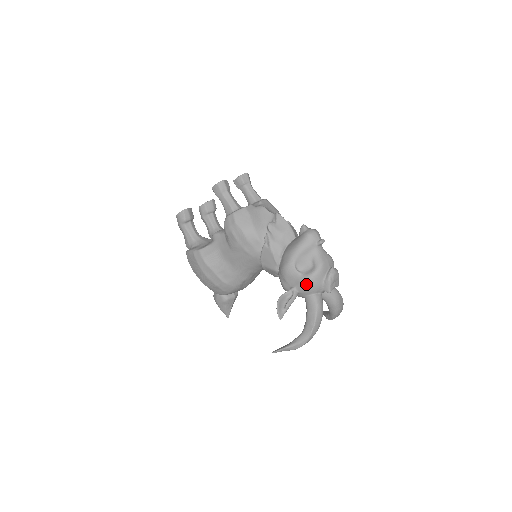
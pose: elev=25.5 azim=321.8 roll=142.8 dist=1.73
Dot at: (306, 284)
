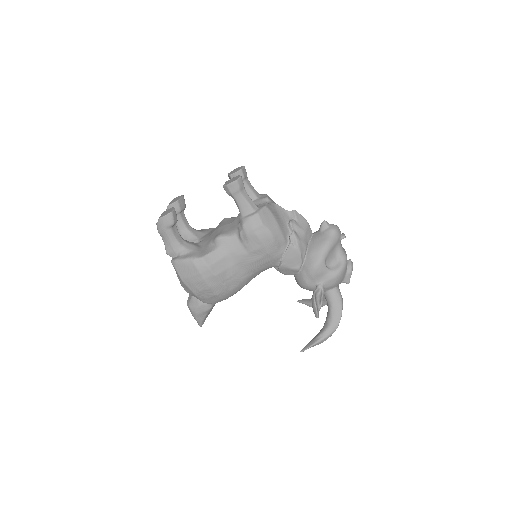
Dot at: (335, 279)
